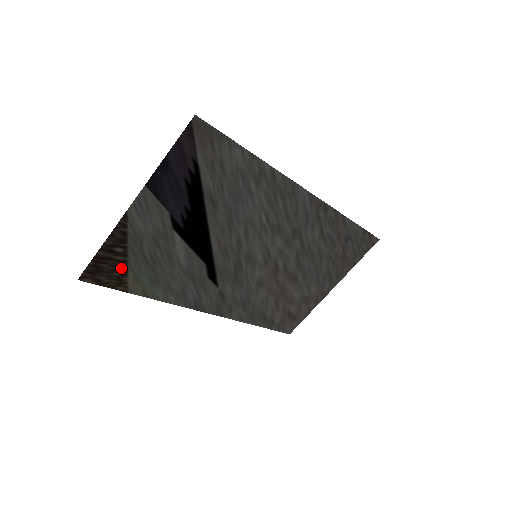
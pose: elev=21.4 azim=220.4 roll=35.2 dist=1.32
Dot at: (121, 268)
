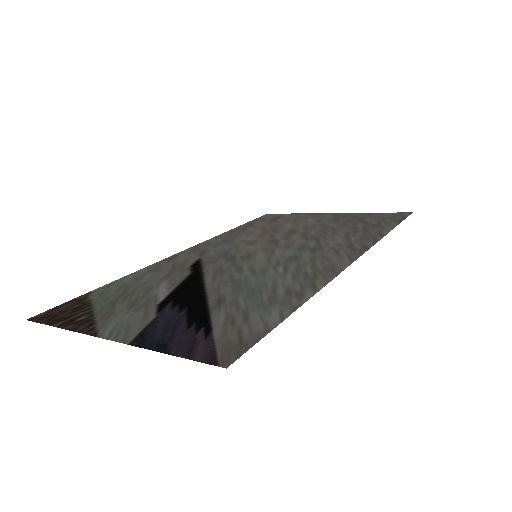
Dot at: (83, 307)
